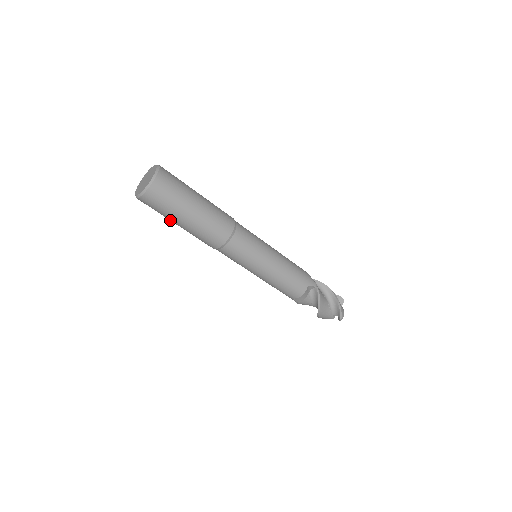
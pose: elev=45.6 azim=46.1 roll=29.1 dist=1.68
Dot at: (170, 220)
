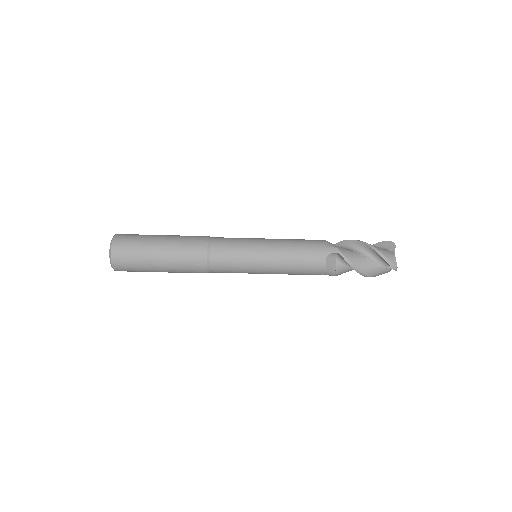
Dot at: occluded
